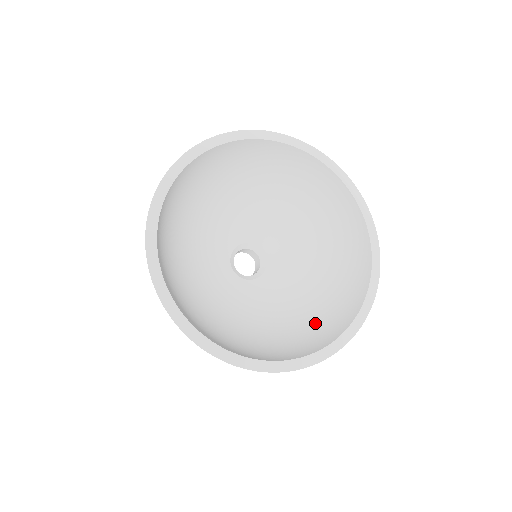
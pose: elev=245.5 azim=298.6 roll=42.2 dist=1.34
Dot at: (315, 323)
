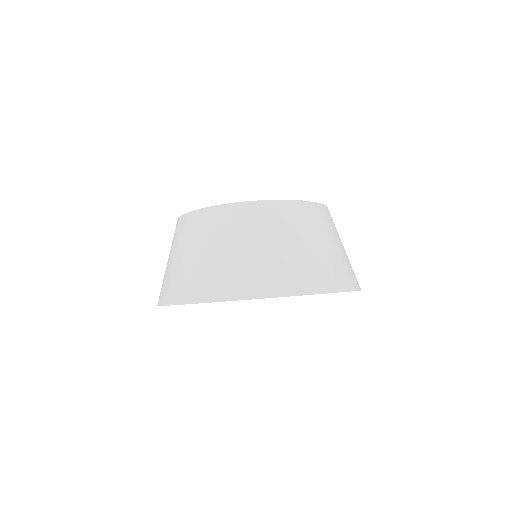
Dot at: occluded
